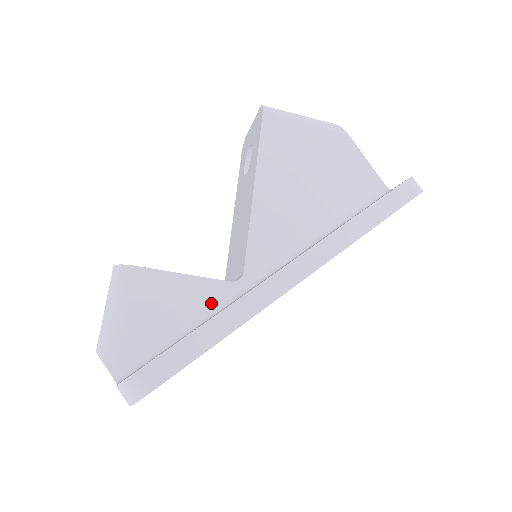
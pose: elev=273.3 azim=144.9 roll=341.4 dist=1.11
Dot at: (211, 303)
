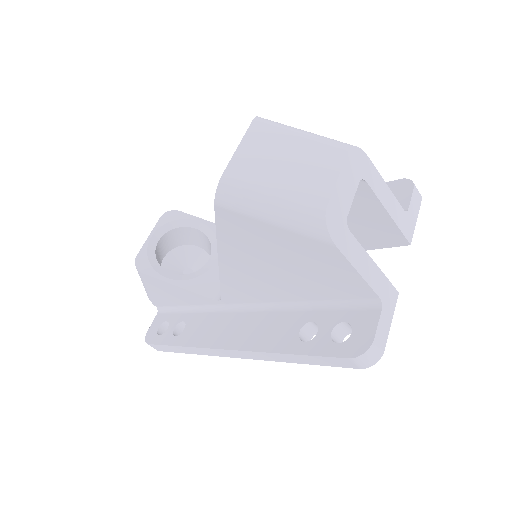
Dot at: (201, 303)
